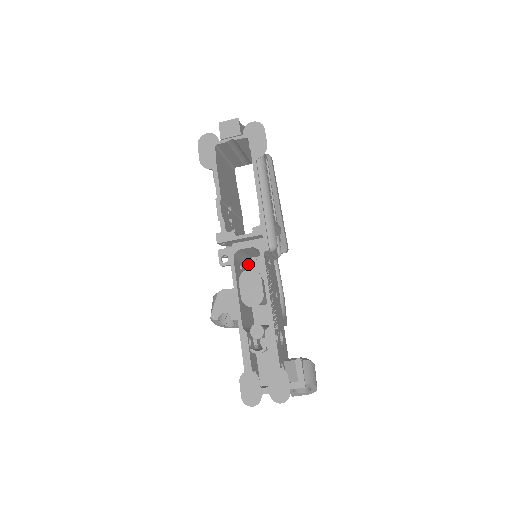
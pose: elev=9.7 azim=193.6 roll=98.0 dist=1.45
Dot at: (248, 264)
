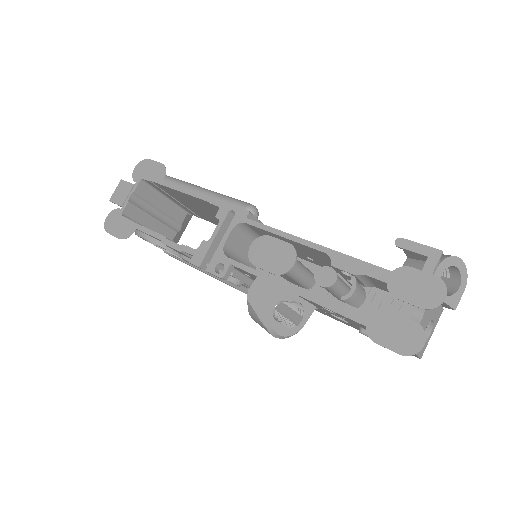
Dot at: occluded
